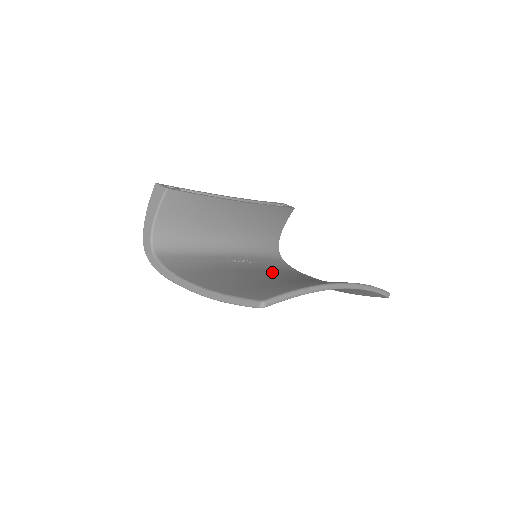
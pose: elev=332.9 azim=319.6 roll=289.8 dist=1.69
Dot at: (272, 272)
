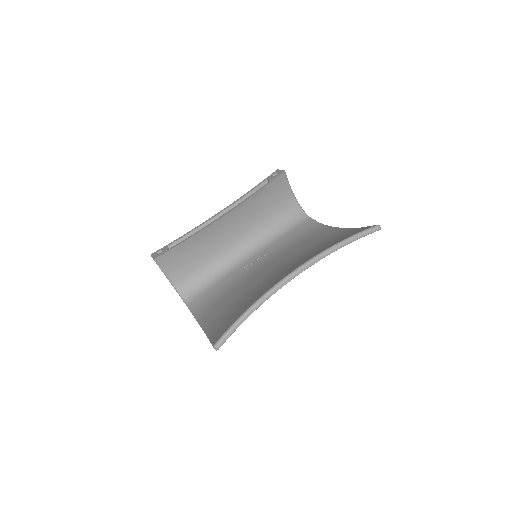
Dot at: (276, 261)
